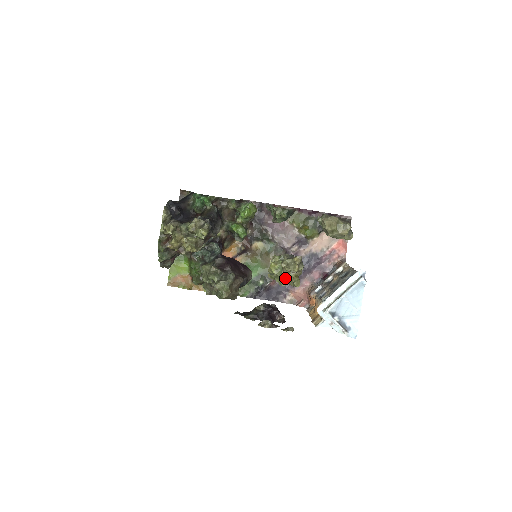
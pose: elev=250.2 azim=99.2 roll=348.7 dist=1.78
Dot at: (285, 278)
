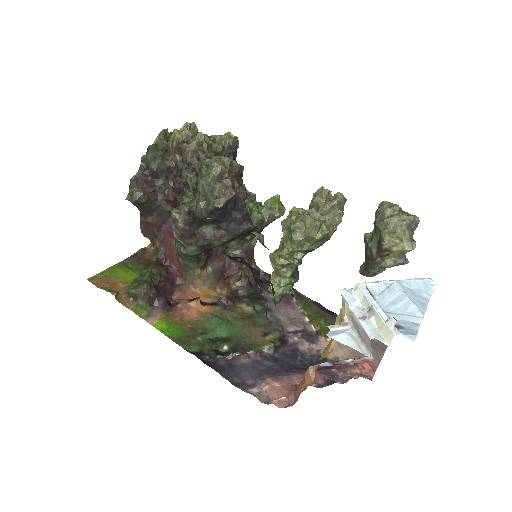
Dot at: (309, 217)
